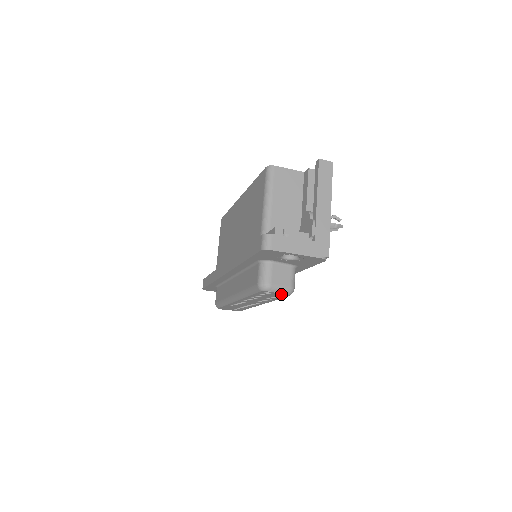
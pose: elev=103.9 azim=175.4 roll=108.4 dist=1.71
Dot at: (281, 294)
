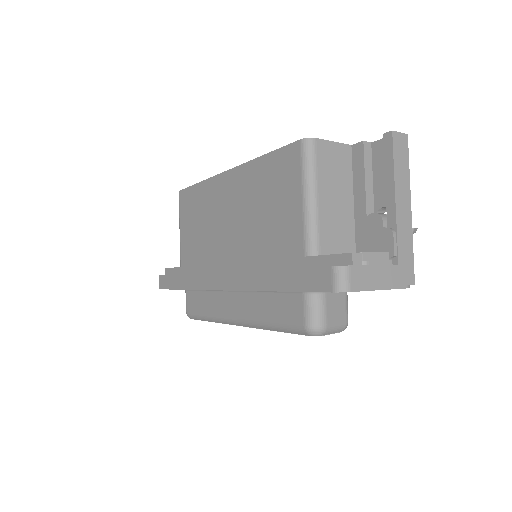
Dot at: occluded
